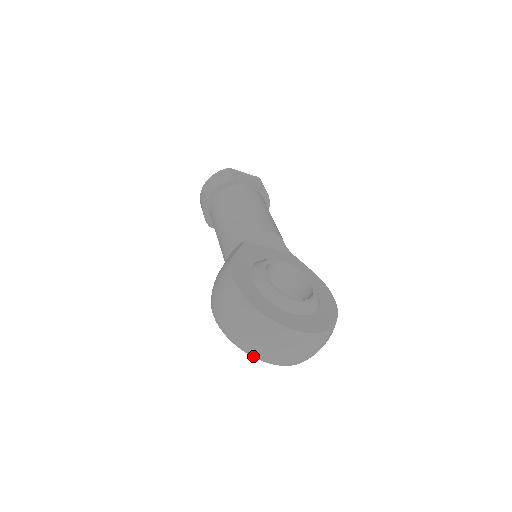
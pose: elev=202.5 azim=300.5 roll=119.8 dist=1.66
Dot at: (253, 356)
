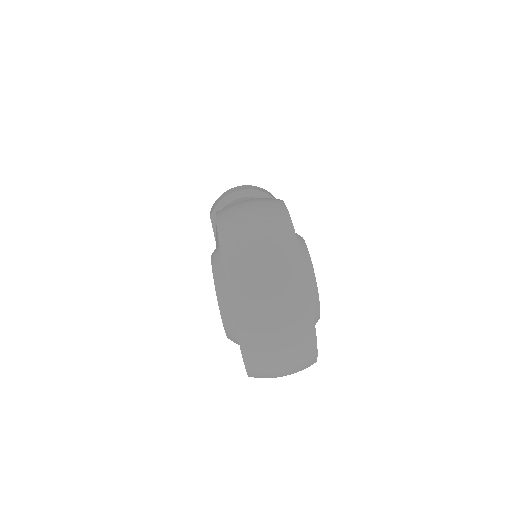
Dot at: (229, 283)
